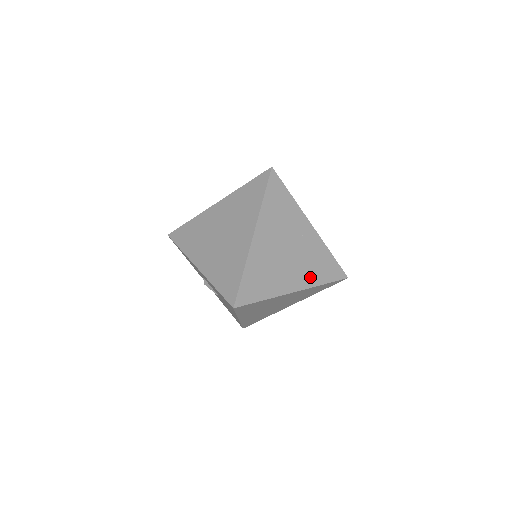
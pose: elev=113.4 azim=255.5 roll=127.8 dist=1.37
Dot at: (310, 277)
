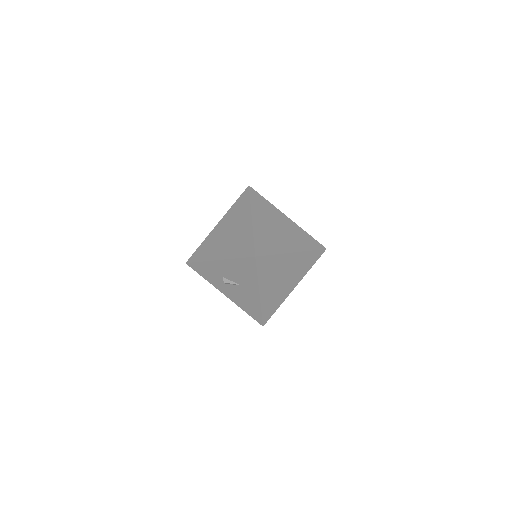
Dot at: (300, 245)
